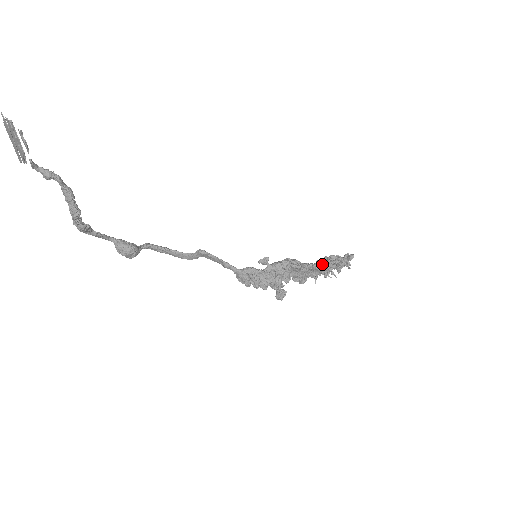
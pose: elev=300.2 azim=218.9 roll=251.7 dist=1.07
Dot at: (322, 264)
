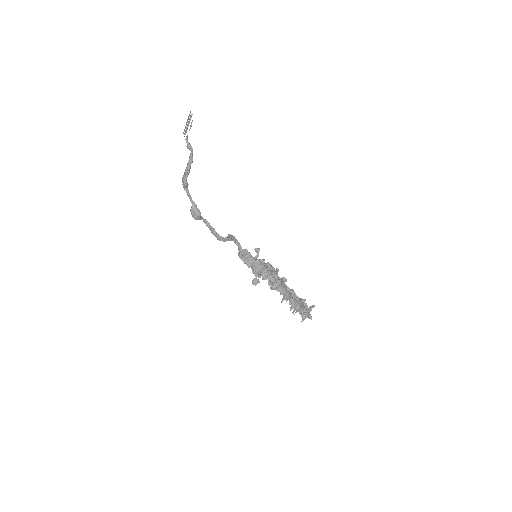
Dot at: occluded
